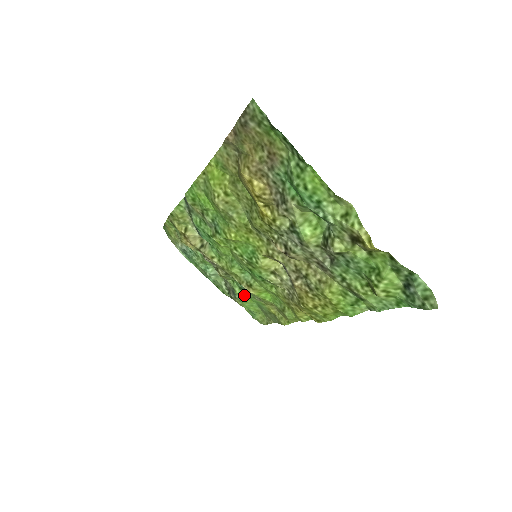
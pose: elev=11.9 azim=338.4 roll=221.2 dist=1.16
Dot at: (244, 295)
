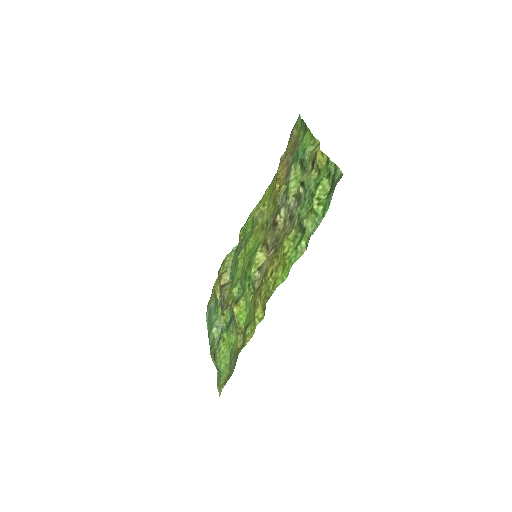
Dot at: (226, 337)
